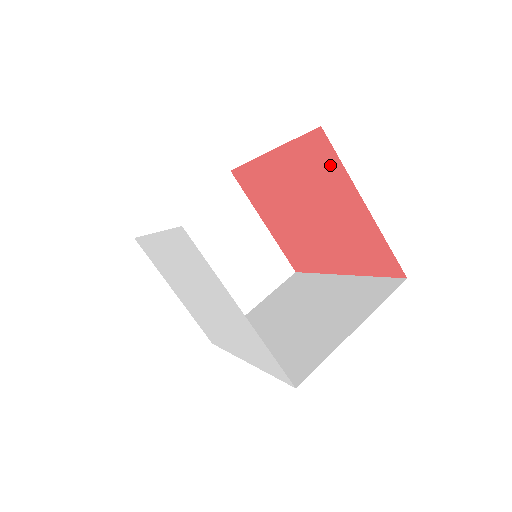
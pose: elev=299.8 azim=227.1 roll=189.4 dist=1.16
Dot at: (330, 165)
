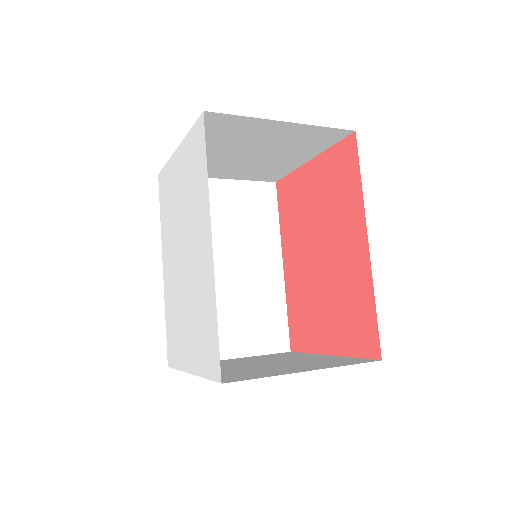
Dot at: (290, 187)
